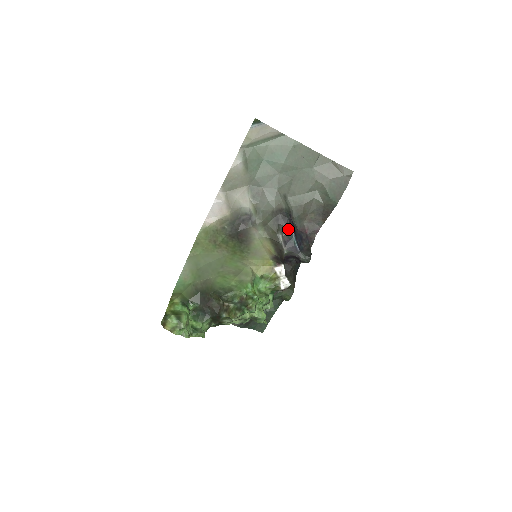
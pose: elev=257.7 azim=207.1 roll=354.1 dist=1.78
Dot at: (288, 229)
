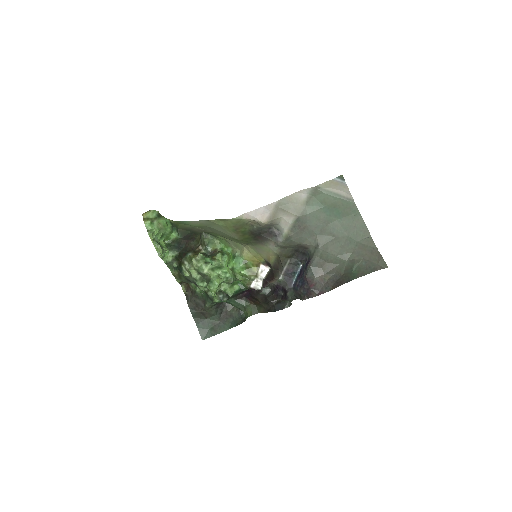
Dot at: (299, 263)
